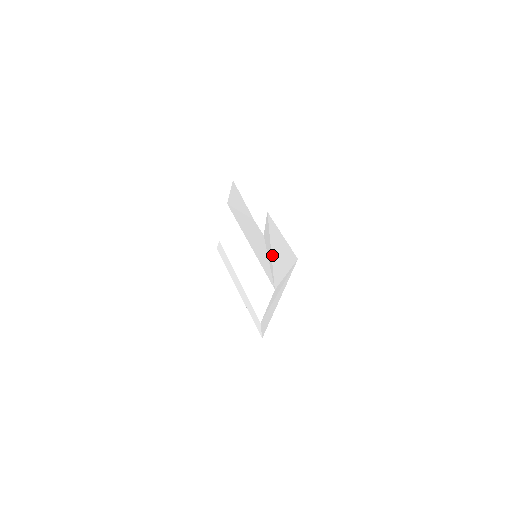
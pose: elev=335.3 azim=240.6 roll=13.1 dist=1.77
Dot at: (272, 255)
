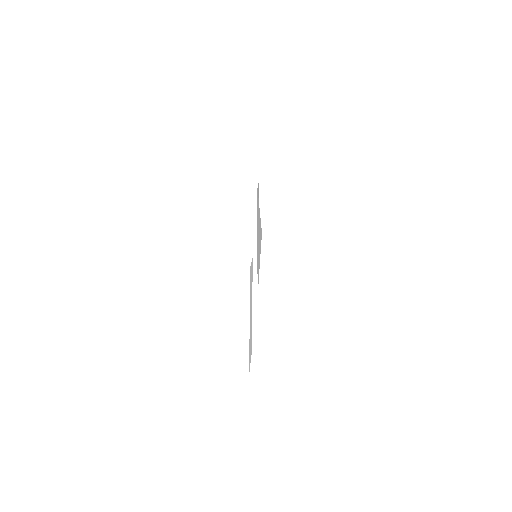
Dot at: (257, 244)
